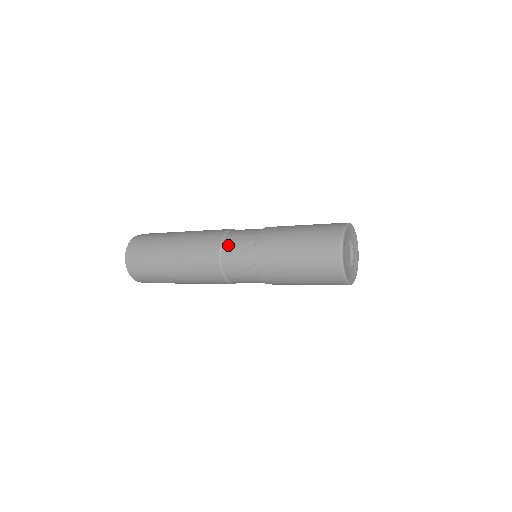
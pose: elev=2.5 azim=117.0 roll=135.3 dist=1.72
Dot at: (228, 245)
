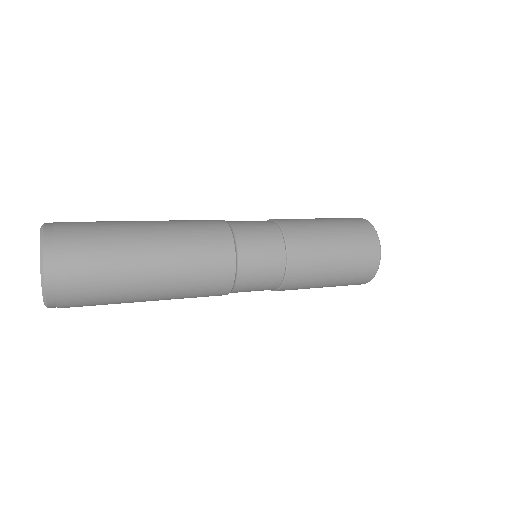
Dot at: (237, 222)
